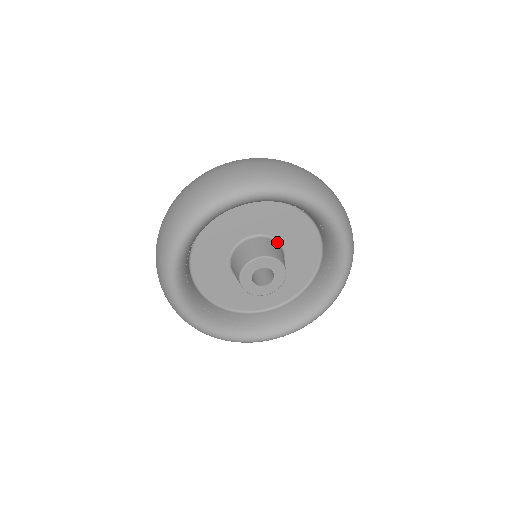
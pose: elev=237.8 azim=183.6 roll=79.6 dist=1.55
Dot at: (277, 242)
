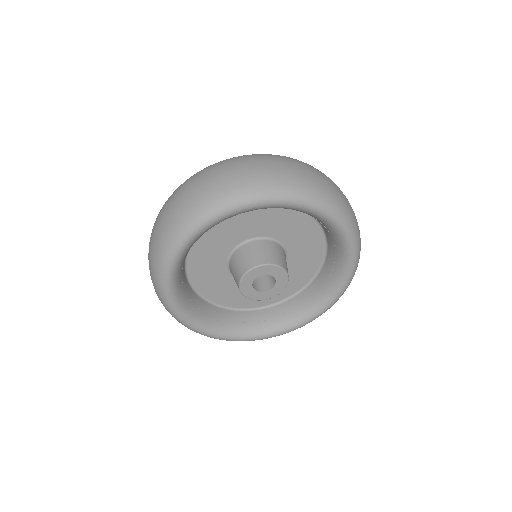
Dot at: (279, 243)
